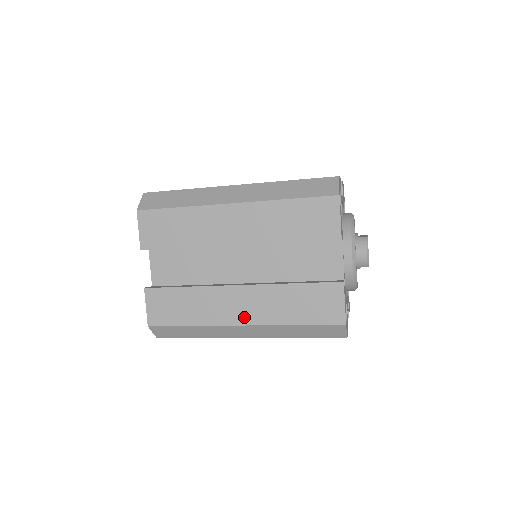
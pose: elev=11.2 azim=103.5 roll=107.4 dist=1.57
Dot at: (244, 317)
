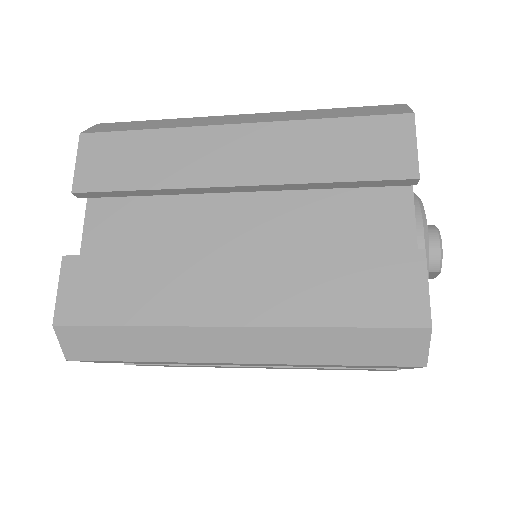
Dot at: (237, 310)
